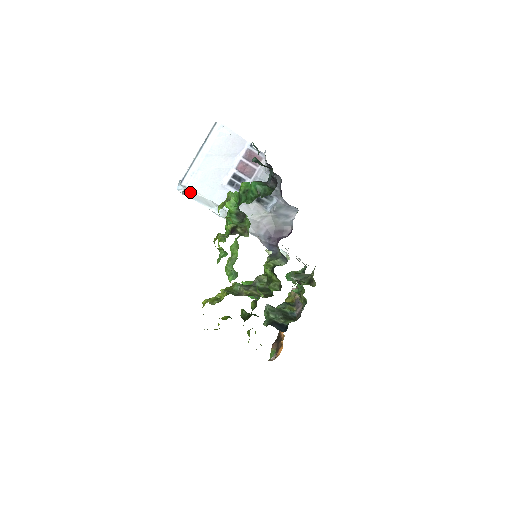
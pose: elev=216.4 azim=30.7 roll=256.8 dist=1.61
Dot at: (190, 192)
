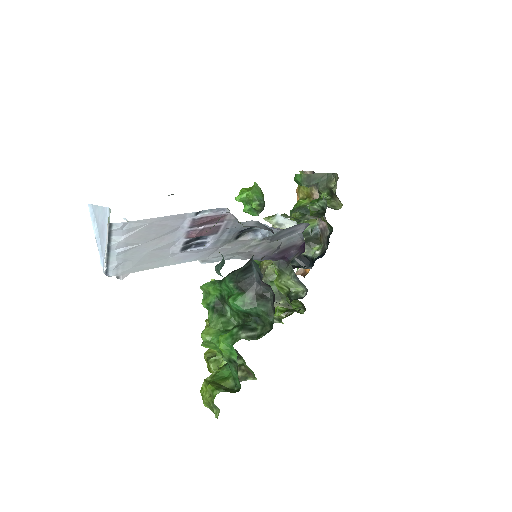
Dot at: (127, 274)
